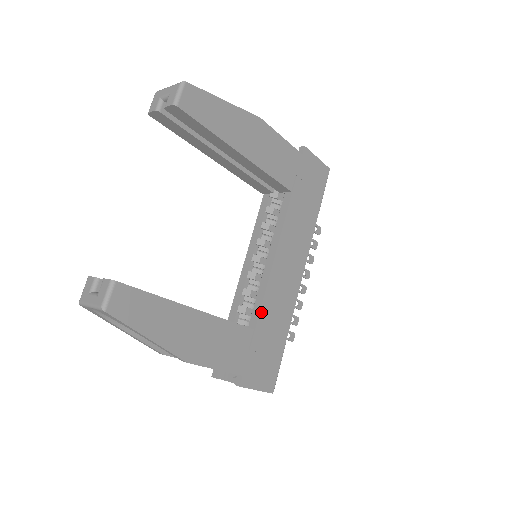
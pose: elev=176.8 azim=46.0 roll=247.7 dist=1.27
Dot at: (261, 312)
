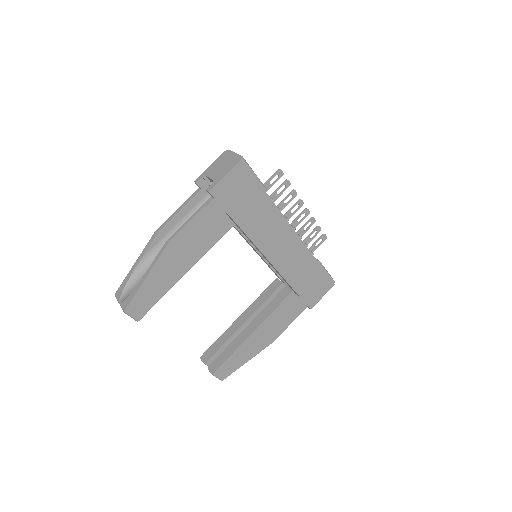
Dot at: (288, 281)
